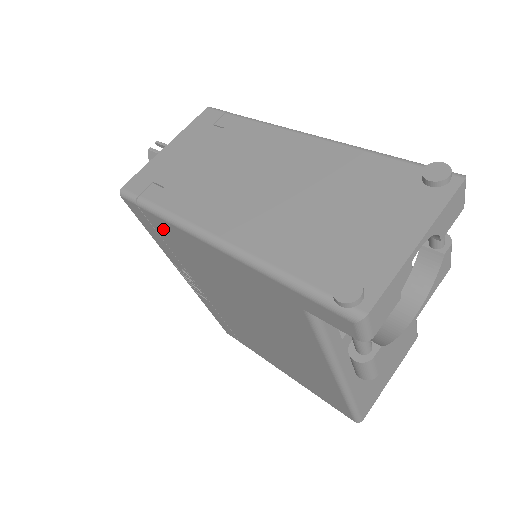
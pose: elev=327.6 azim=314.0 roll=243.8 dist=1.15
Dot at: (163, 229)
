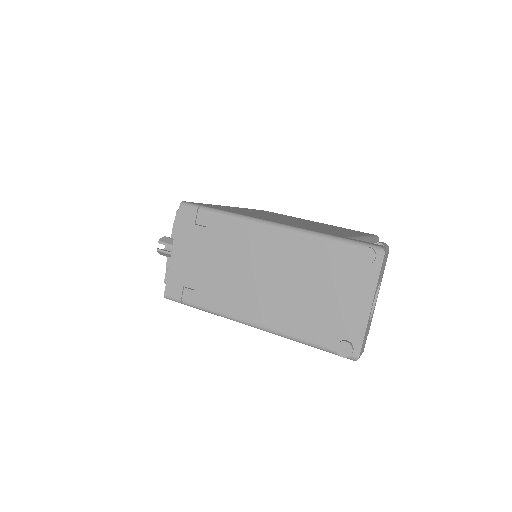
Dot at: occluded
